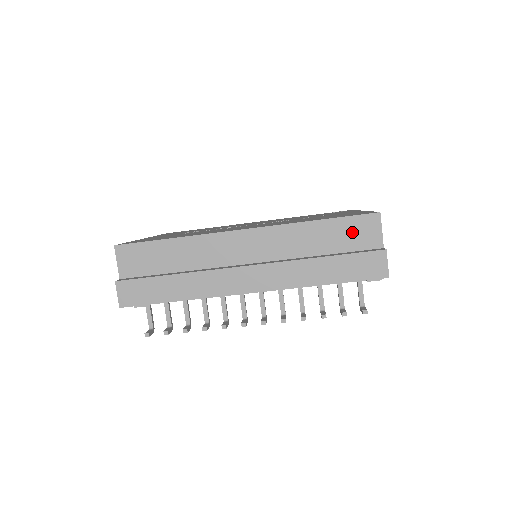
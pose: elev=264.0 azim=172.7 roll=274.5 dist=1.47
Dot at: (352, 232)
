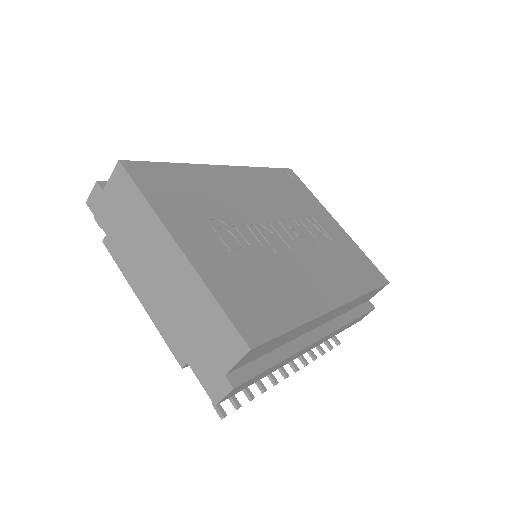
Dot at: (371, 295)
